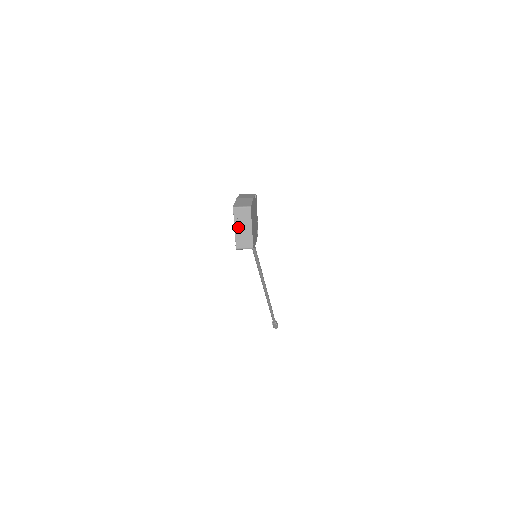
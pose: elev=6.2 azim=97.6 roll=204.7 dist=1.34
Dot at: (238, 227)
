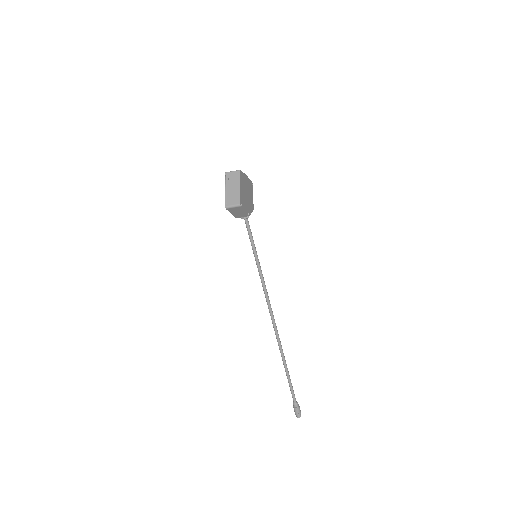
Dot at: (228, 188)
